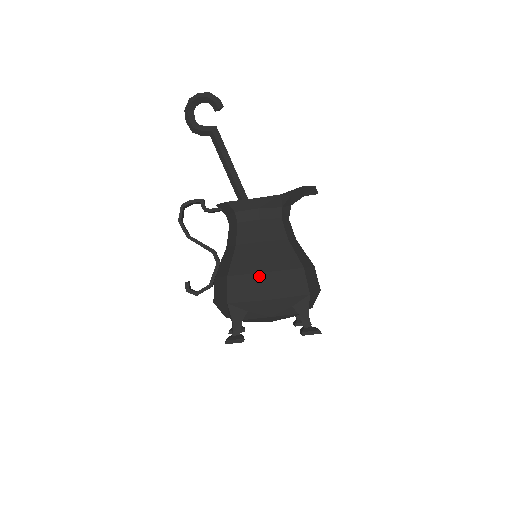
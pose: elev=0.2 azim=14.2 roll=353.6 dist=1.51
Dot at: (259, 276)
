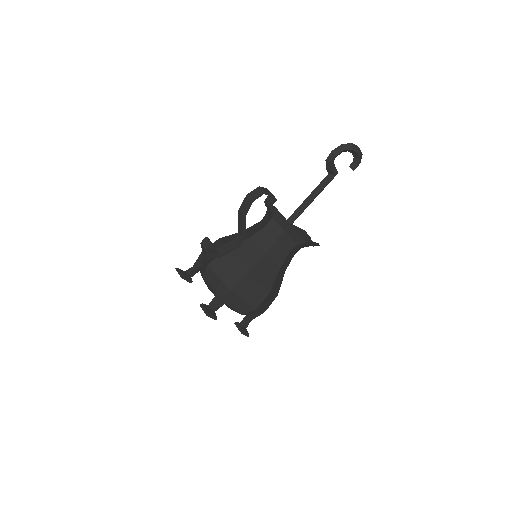
Dot at: (264, 292)
